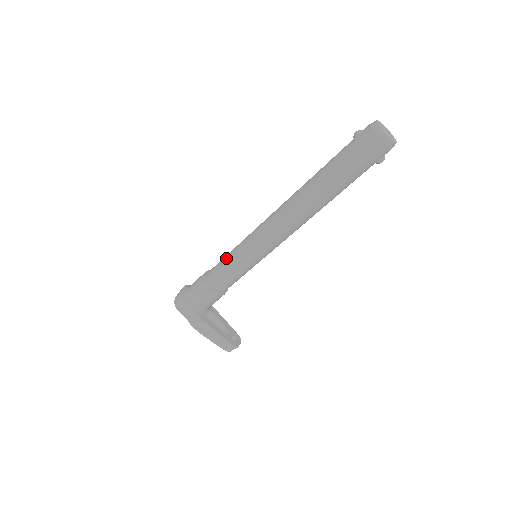
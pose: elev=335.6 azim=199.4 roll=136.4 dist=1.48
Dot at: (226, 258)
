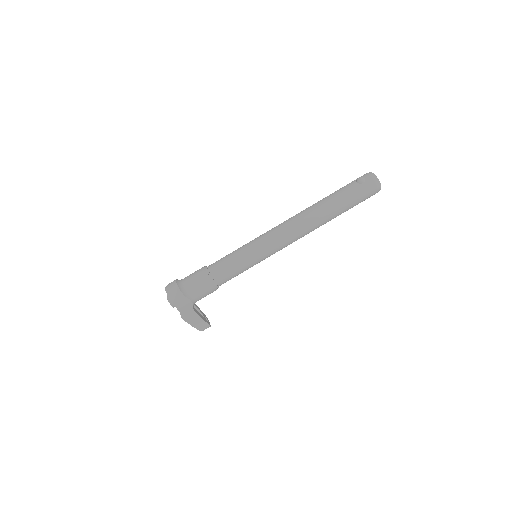
Dot at: (236, 260)
